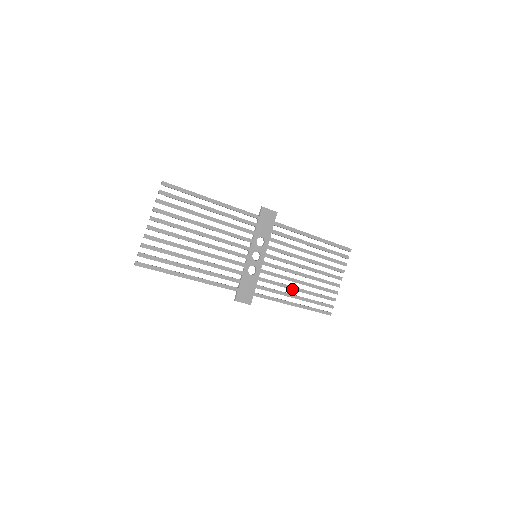
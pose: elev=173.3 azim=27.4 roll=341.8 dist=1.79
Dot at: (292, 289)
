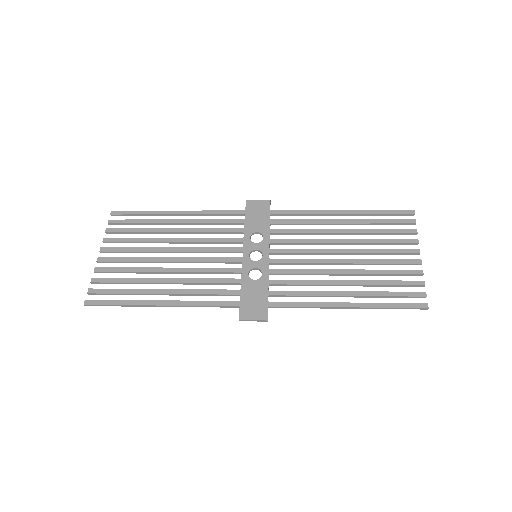
Dot at: (333, 284)
